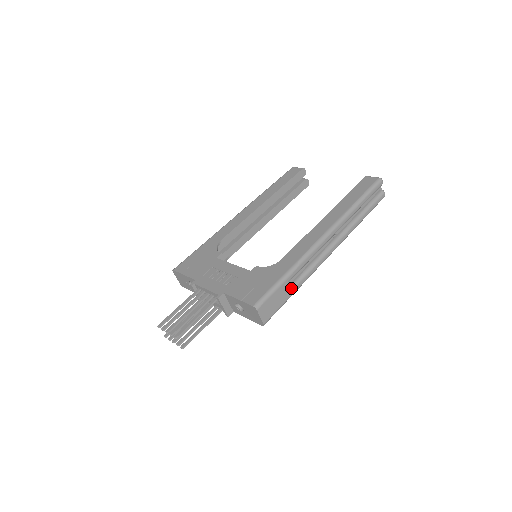
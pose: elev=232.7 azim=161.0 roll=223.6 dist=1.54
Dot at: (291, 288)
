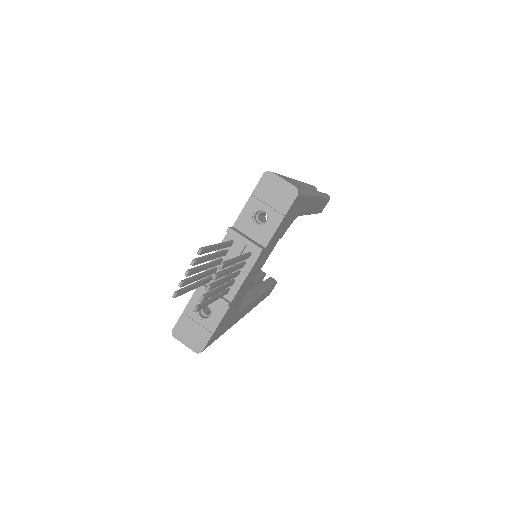
Dot at: occluded
